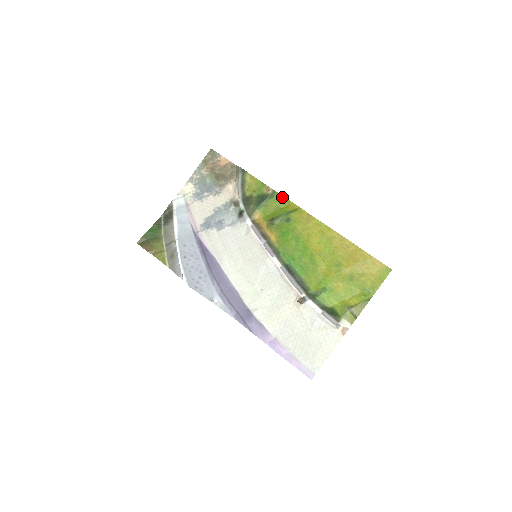
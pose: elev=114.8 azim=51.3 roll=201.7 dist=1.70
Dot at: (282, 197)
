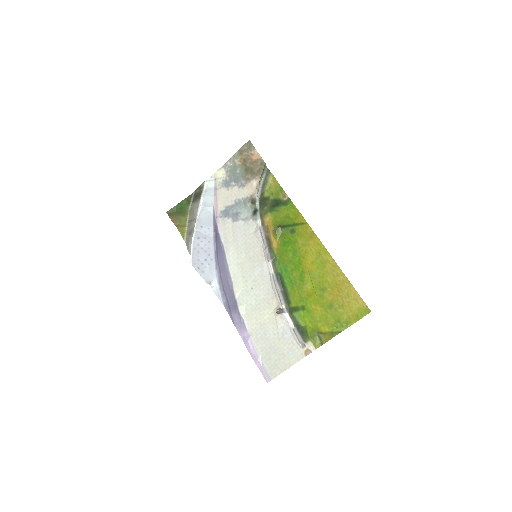
Dot at: (294, 207)
